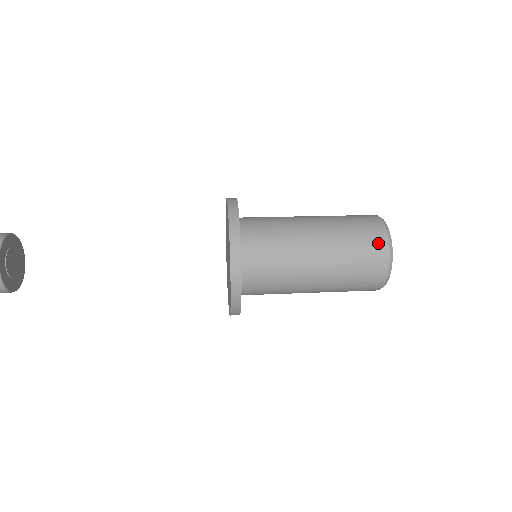
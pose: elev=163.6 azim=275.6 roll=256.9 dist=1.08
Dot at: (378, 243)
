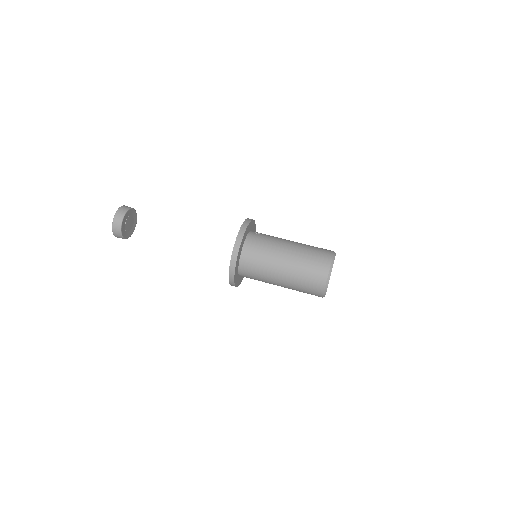
Dot at: (316, 294)
